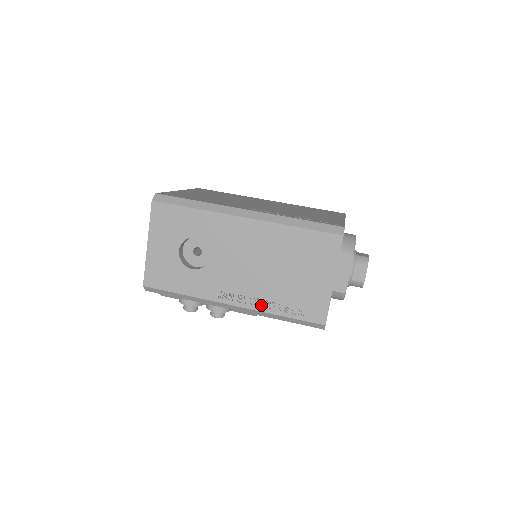
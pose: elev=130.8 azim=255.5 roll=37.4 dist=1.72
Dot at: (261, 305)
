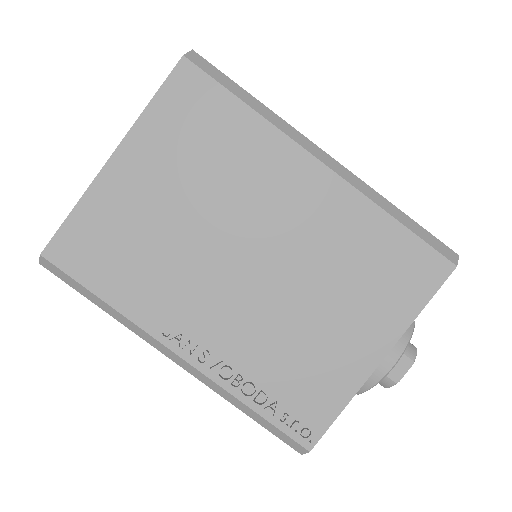
Dot at: occluded
